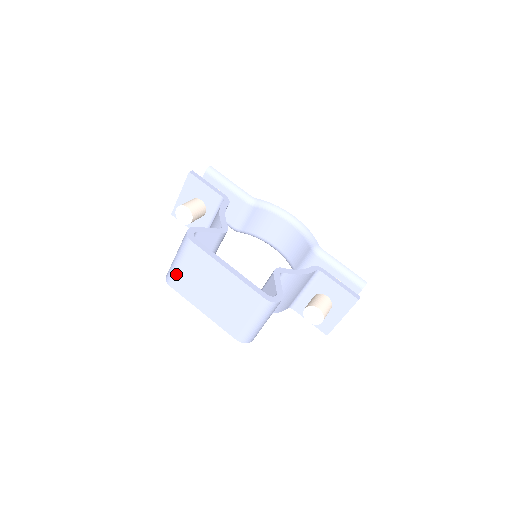
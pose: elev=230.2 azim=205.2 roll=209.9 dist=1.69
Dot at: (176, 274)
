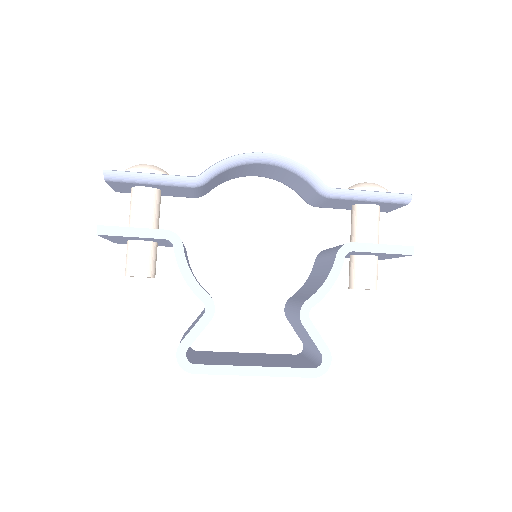
Dot at: occluded
